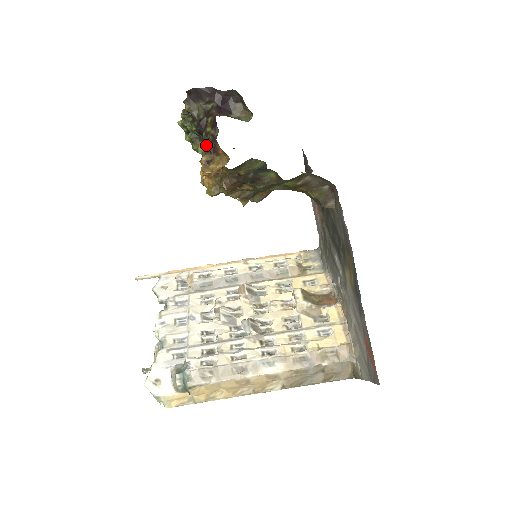
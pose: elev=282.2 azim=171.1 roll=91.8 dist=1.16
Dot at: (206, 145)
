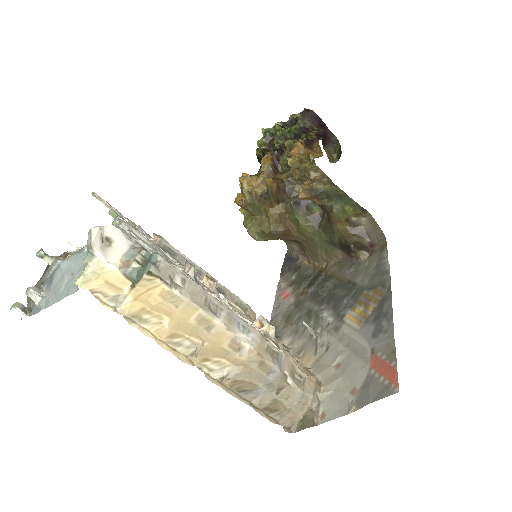
Dot at: occluded
